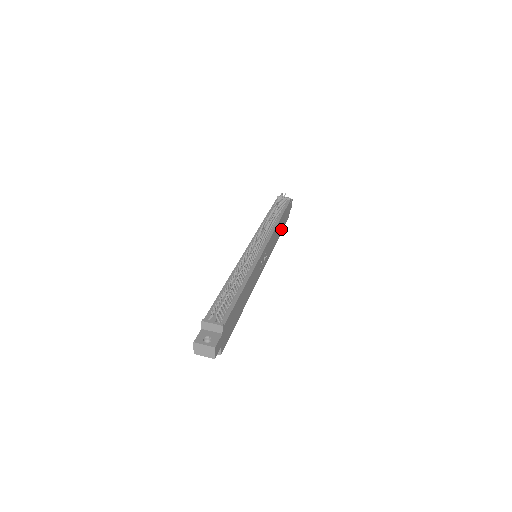
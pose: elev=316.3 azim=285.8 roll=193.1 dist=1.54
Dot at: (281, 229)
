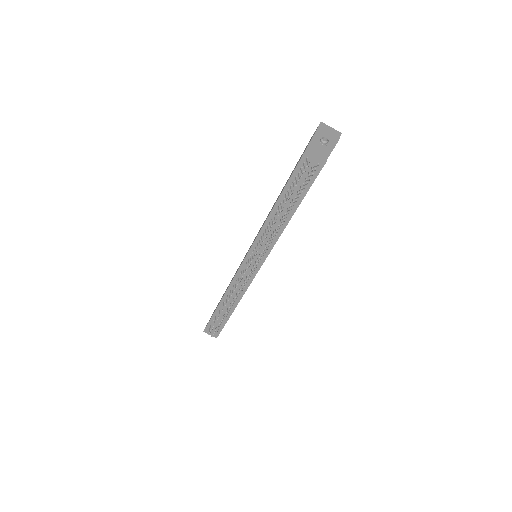
Dot at: occluded
